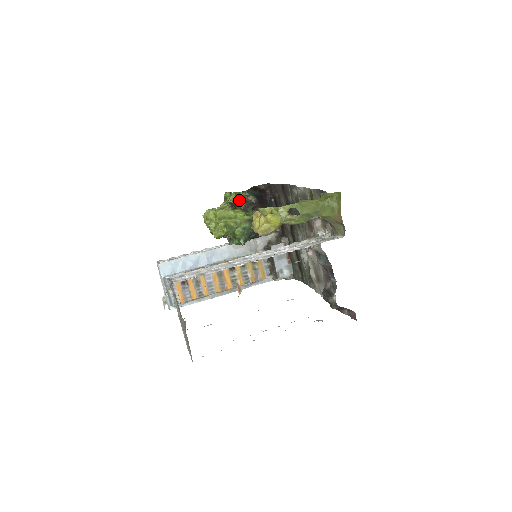
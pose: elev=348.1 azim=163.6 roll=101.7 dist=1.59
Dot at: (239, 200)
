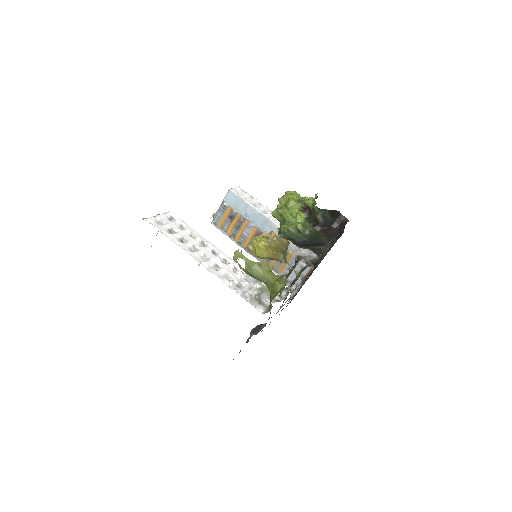
Dot at: (311, 209)
